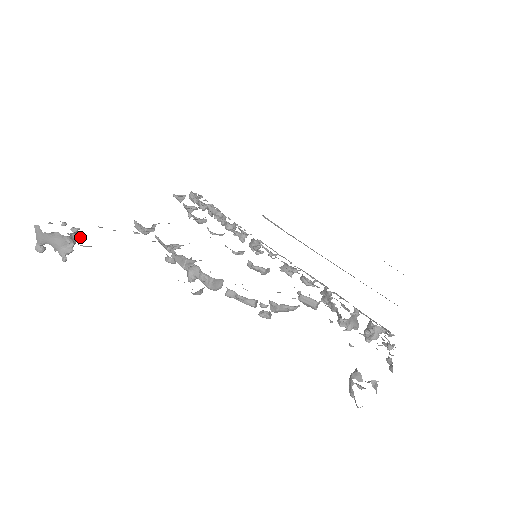
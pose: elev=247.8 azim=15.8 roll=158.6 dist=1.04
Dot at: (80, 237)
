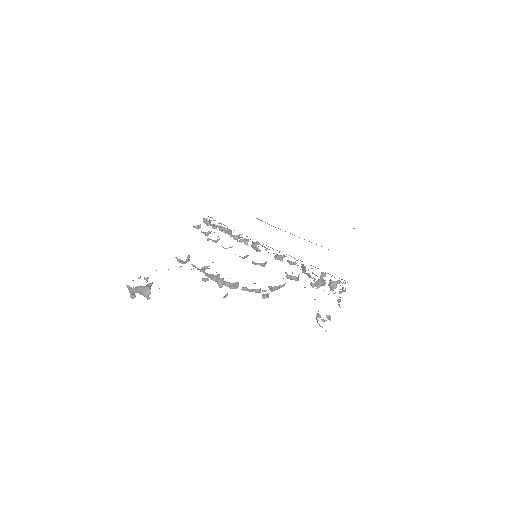
Dot at: (152, 283)
